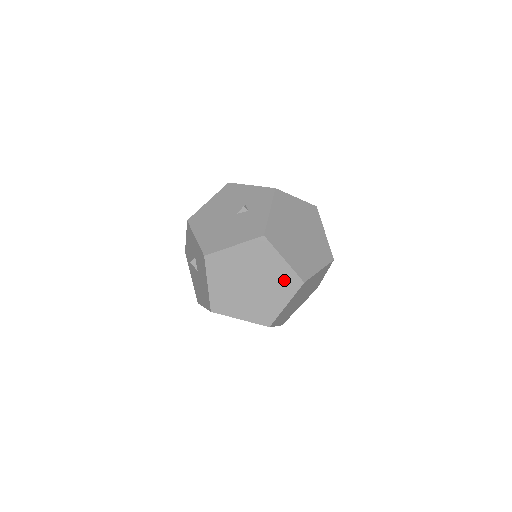
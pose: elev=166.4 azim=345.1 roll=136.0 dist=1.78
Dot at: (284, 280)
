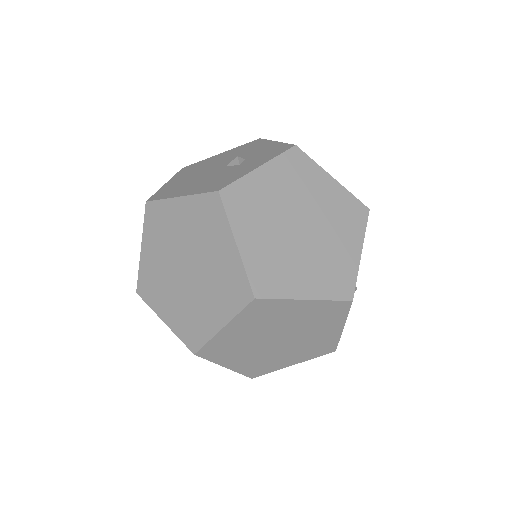
Dot at: (228, 281)
